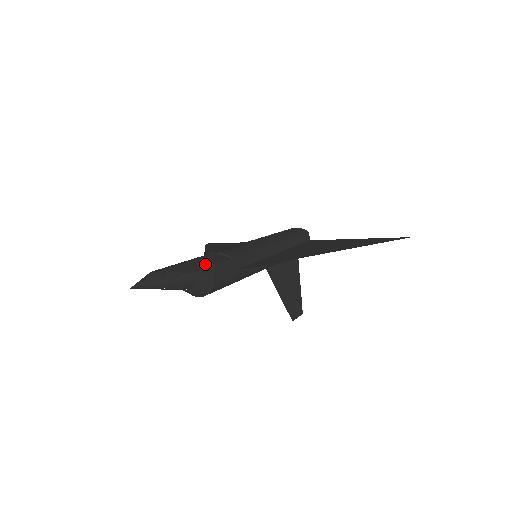
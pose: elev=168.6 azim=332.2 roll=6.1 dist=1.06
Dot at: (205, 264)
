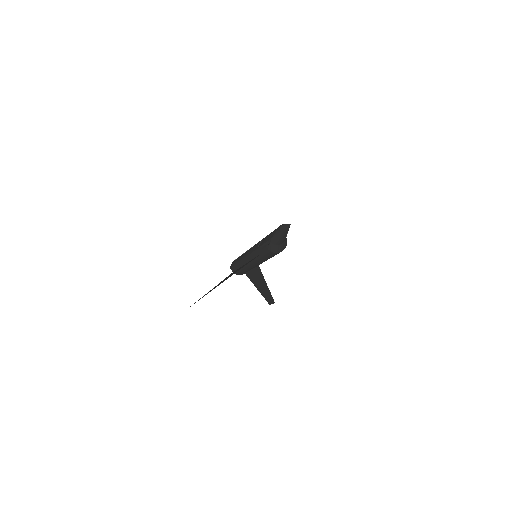
Dot at: occluded
